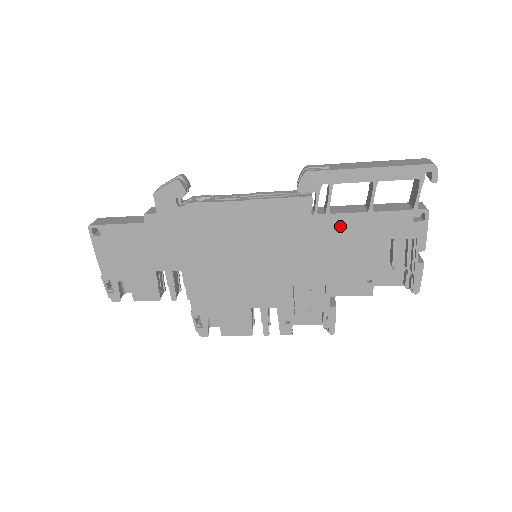
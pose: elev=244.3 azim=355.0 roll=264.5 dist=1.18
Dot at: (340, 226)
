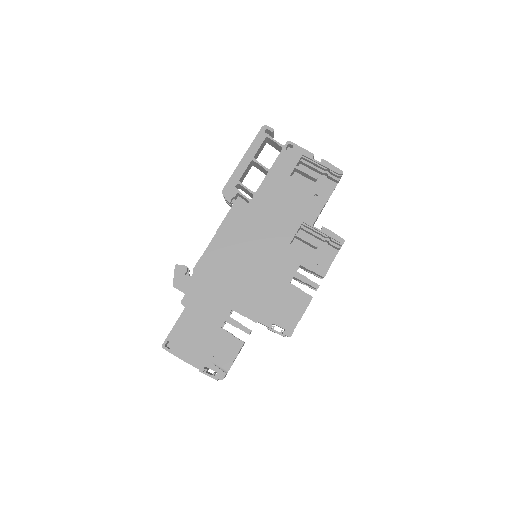
Dot at: (267, 192)
